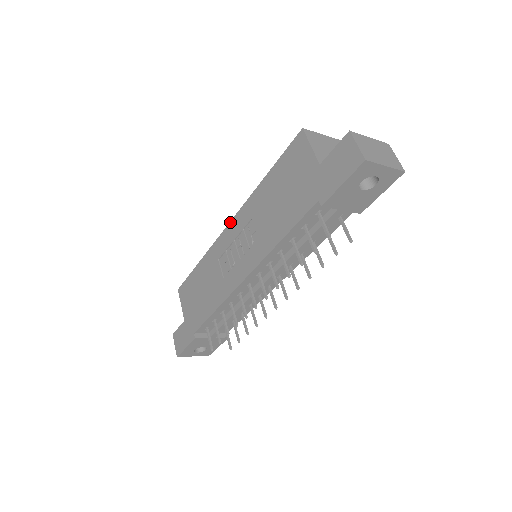
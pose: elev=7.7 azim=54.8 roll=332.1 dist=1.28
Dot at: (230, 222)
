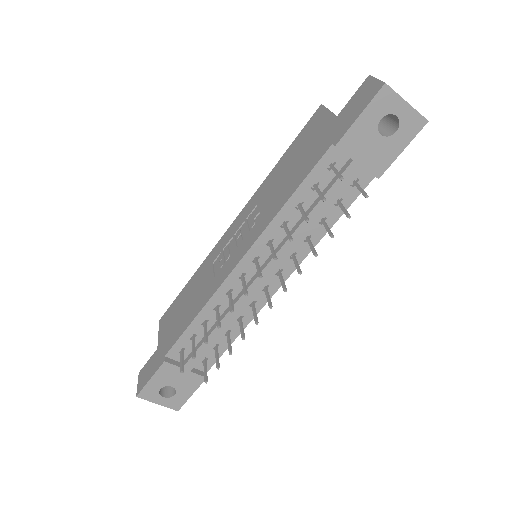
Dot at: (233, 221)
